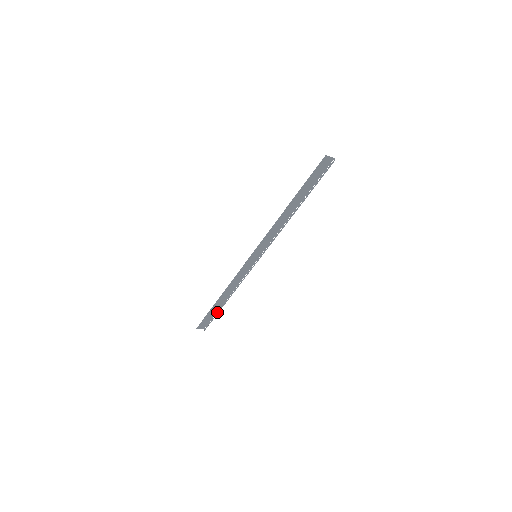
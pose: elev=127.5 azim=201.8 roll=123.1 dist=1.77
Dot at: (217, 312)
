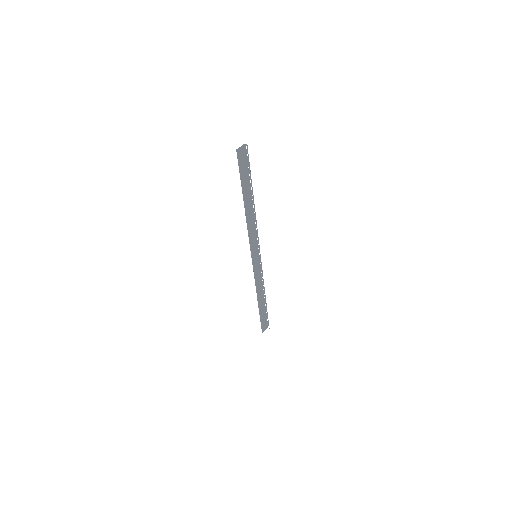
Dot at: (266, 311)
